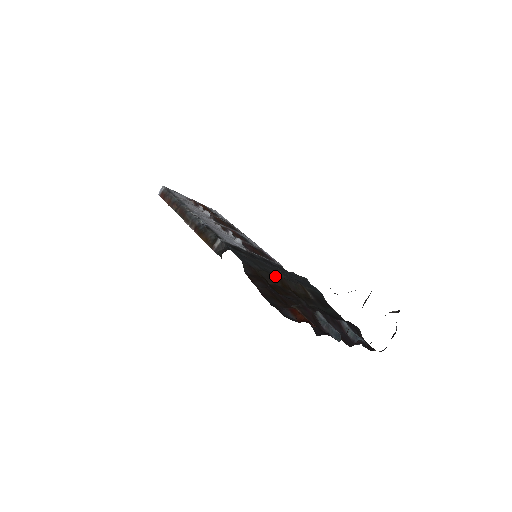
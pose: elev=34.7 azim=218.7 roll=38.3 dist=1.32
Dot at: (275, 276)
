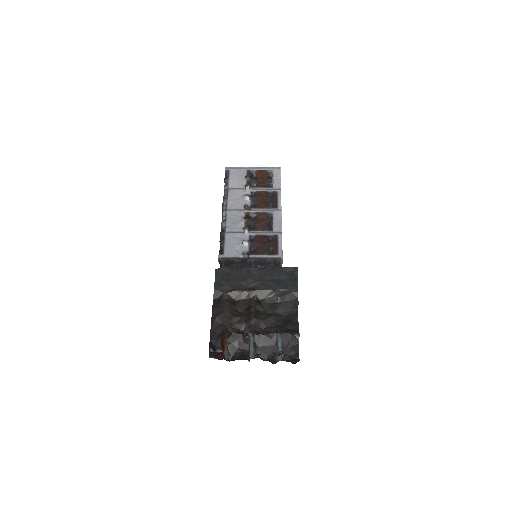
Dot at: (244, 292)
